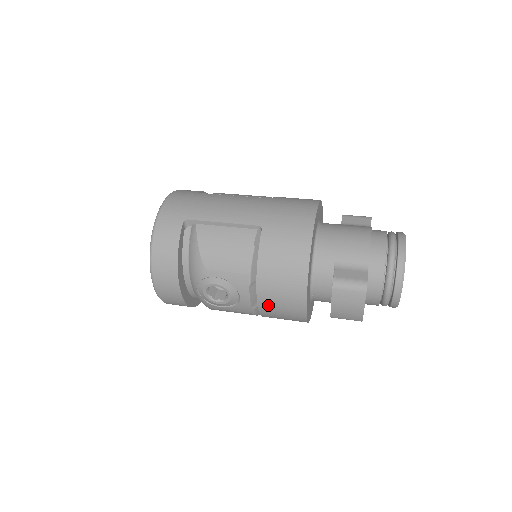
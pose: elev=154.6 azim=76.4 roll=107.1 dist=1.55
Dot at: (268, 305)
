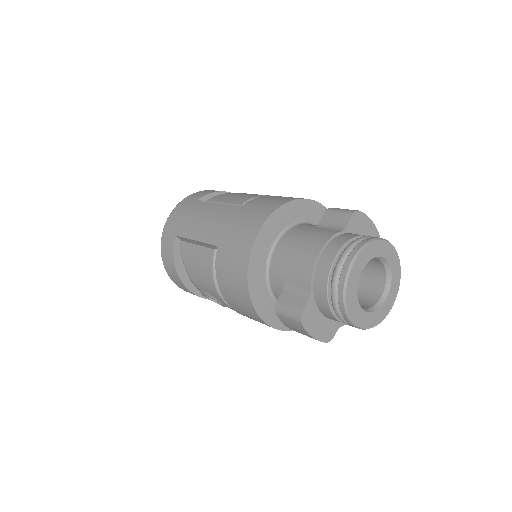
Dot at: (246, 316)
